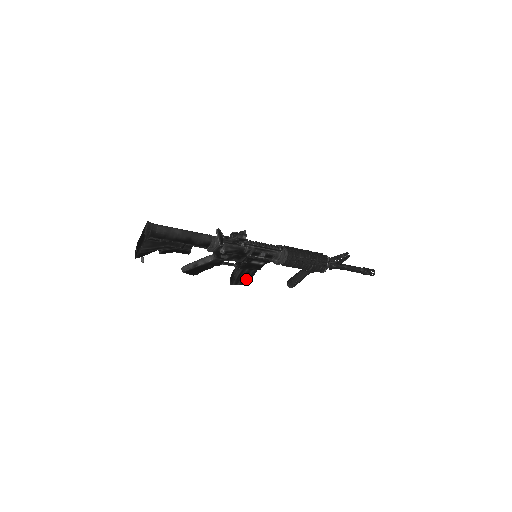
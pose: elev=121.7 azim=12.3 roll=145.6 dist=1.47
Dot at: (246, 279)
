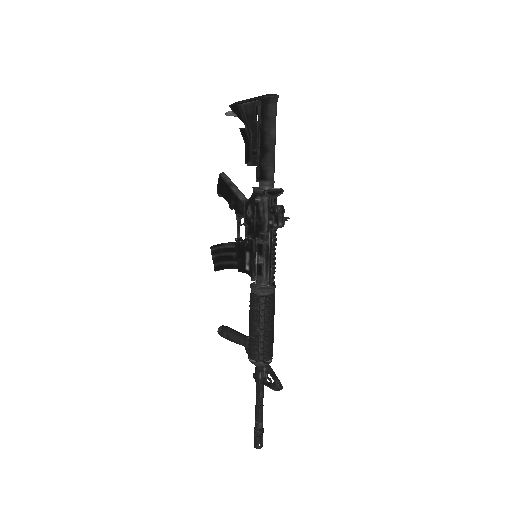
Dot at: (222, 262)
